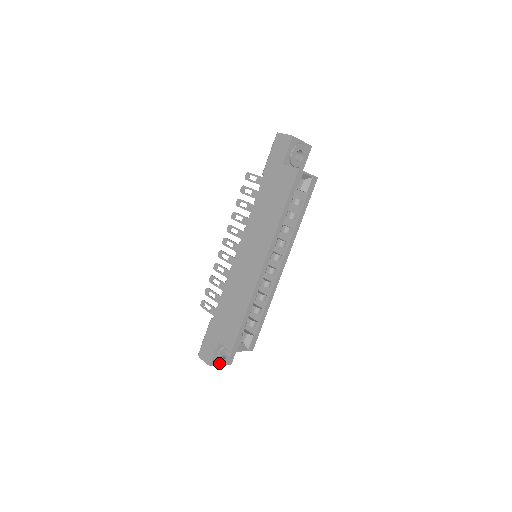
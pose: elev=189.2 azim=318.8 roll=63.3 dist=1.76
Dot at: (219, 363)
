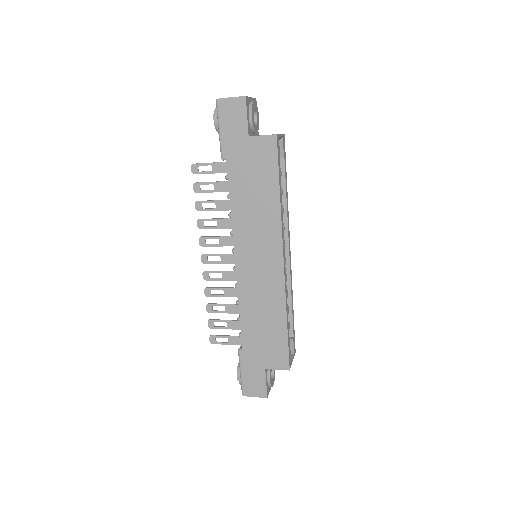
Dot at: (270, 387)
